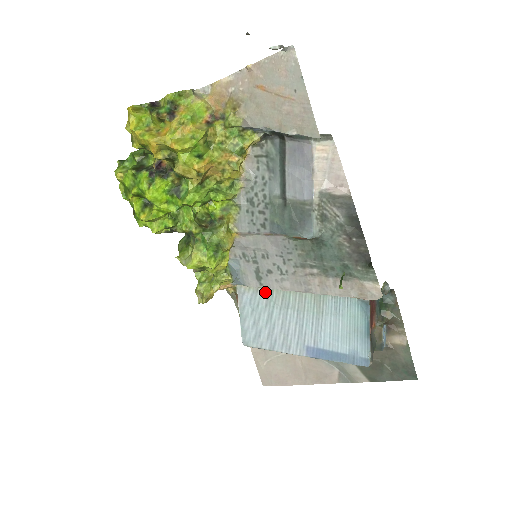
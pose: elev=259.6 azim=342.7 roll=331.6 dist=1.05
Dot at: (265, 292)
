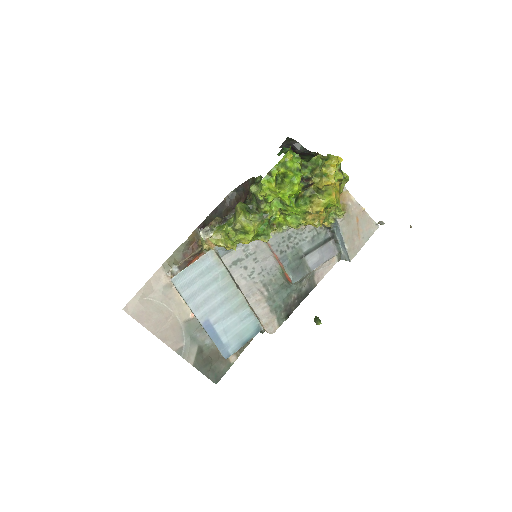
Dot at: (223, 271)
